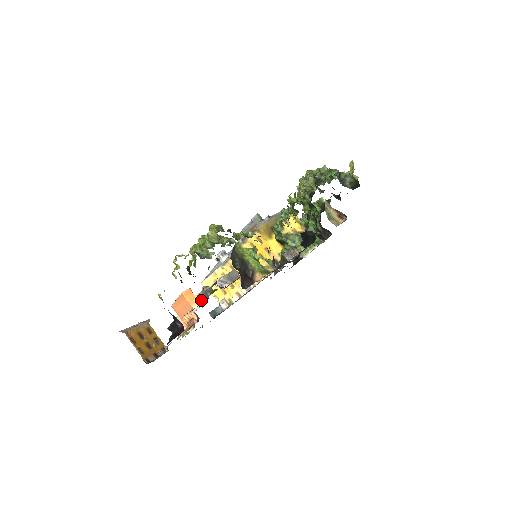
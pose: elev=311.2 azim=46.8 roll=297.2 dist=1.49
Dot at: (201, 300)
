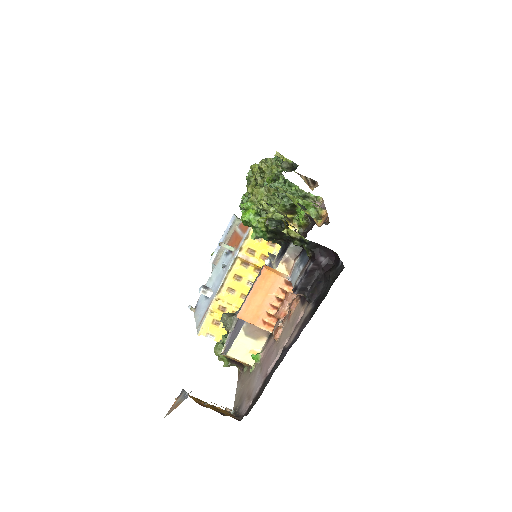
Dot at: (287, 267)
